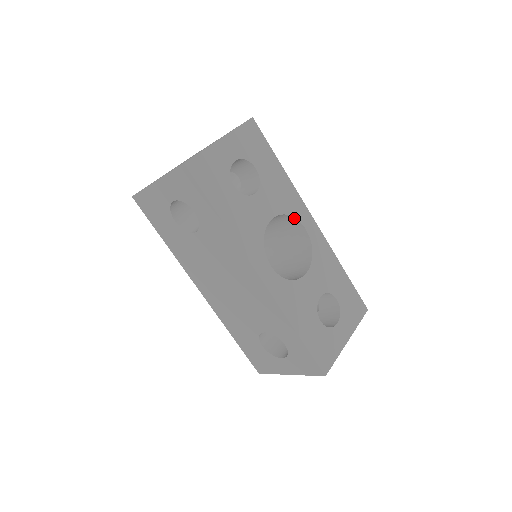
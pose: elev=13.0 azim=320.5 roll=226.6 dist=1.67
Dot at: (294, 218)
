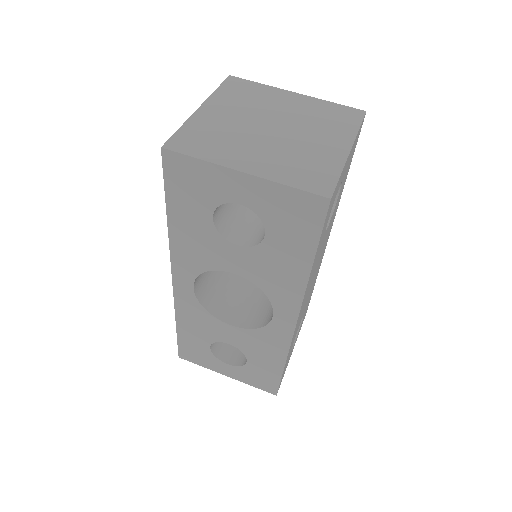
Dot at: (270, 299)
